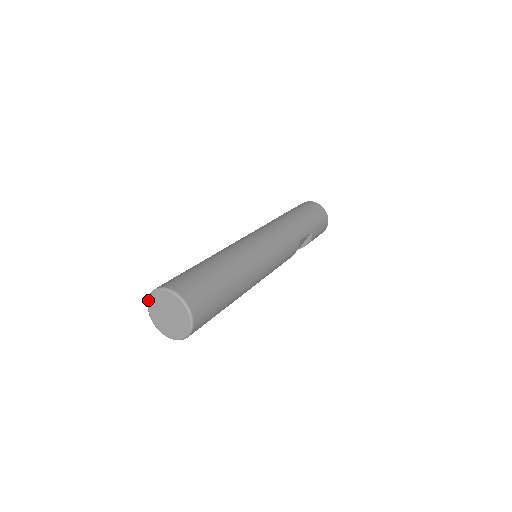
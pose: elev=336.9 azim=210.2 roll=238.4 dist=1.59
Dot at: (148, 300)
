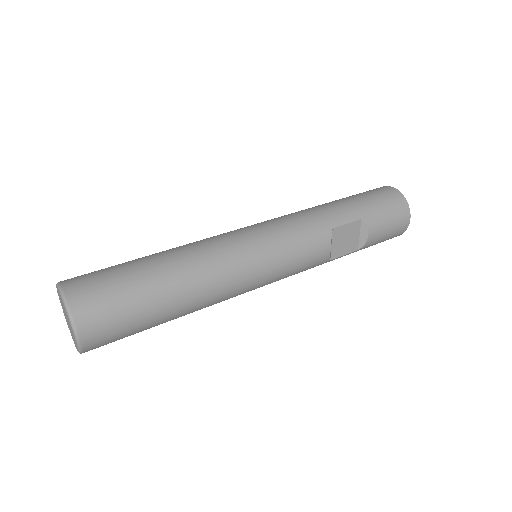
Dot at: occluded
